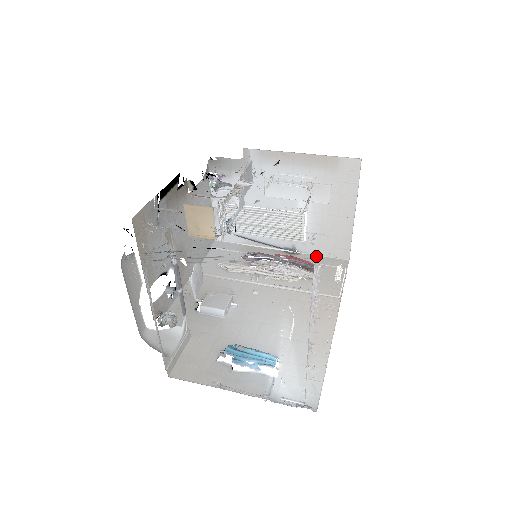
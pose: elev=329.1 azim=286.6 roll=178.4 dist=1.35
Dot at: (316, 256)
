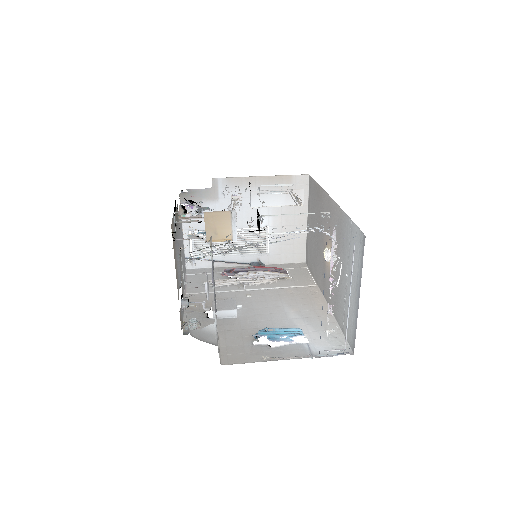
Dot at: (278, 264)
